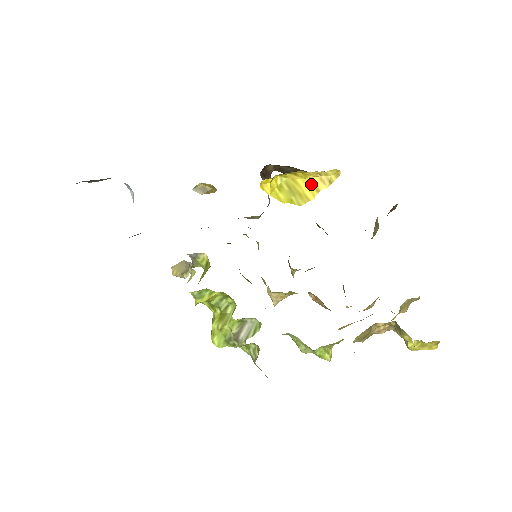
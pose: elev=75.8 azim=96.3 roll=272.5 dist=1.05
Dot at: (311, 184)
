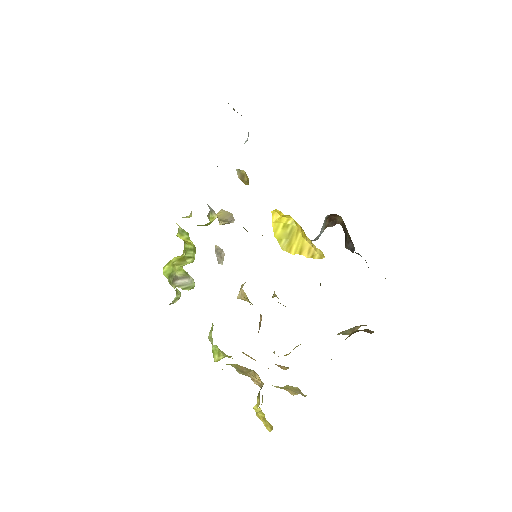
Dot at: (302, 245)
